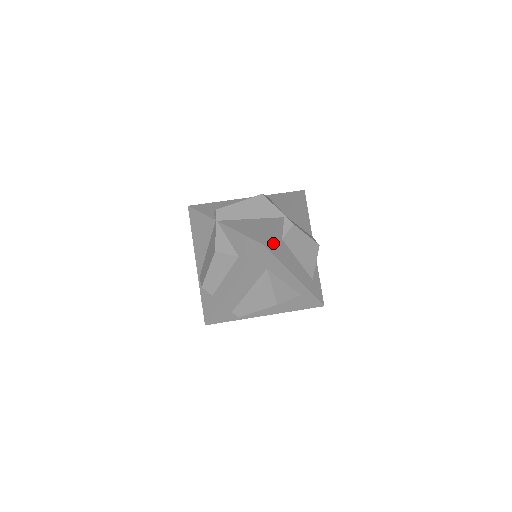
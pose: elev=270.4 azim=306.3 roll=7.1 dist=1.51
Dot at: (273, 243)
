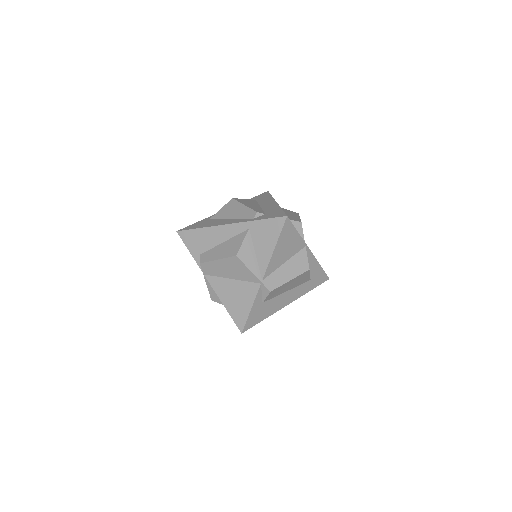
Dot at: (252, 319)
